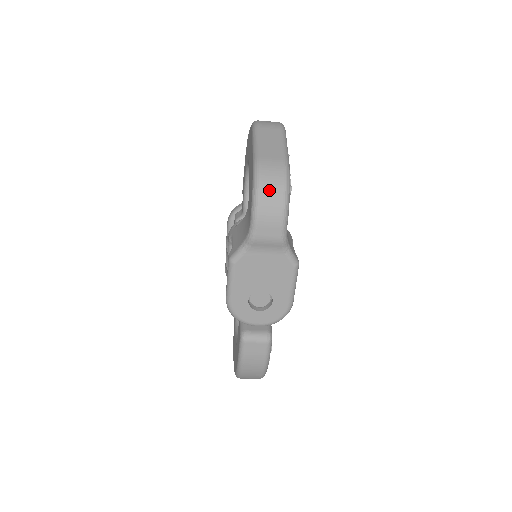
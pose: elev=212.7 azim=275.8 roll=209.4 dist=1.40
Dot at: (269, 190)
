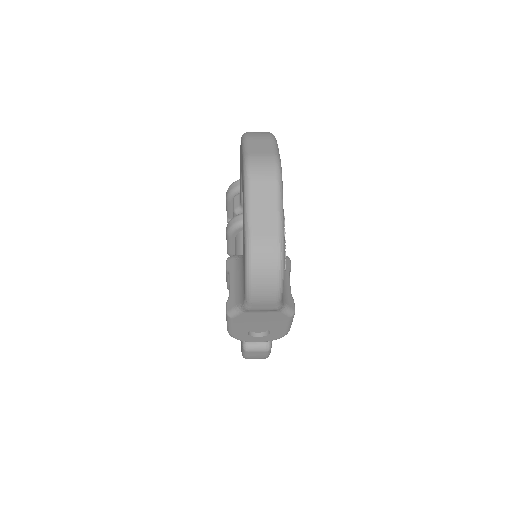
Dot at: (262, 278)
